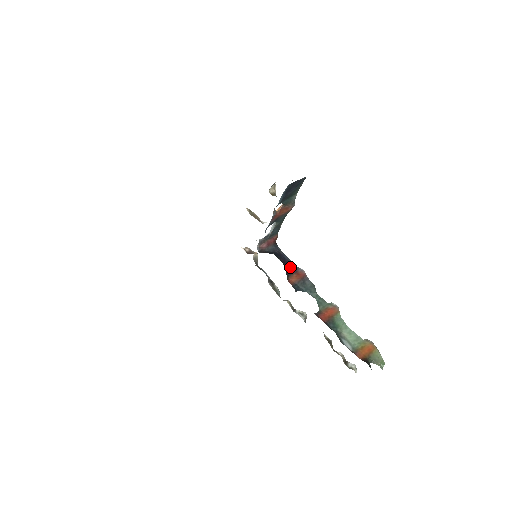
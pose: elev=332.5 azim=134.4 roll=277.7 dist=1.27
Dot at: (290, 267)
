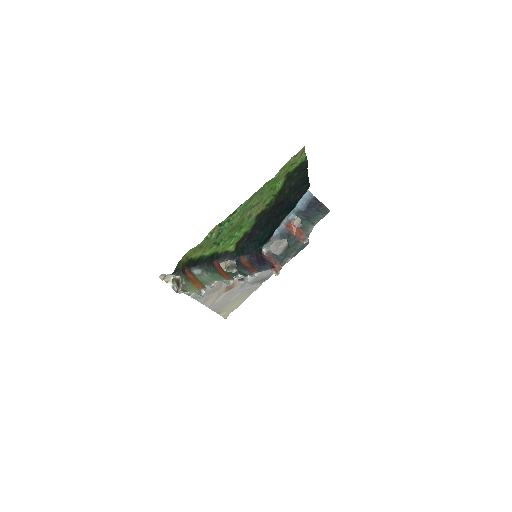
Dot at: (256, 264)
